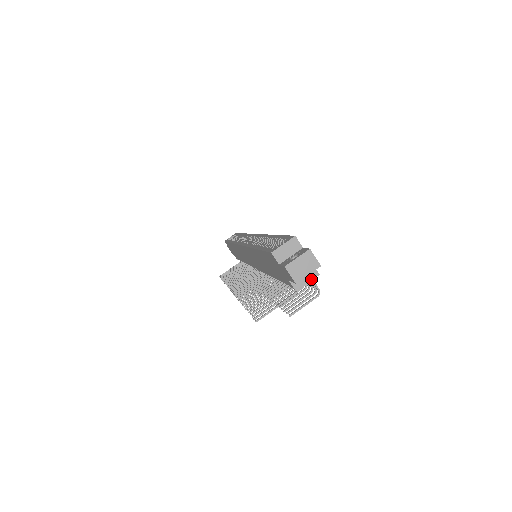
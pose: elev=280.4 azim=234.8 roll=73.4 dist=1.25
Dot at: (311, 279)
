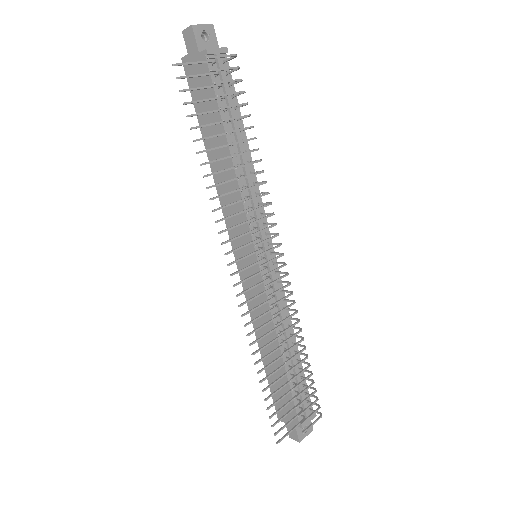
Dot at: (219, 48)
